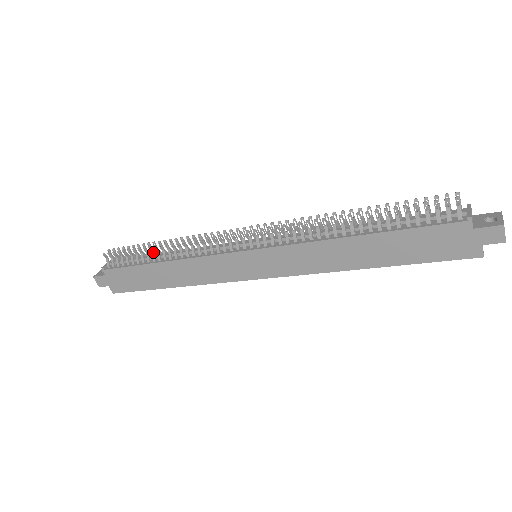
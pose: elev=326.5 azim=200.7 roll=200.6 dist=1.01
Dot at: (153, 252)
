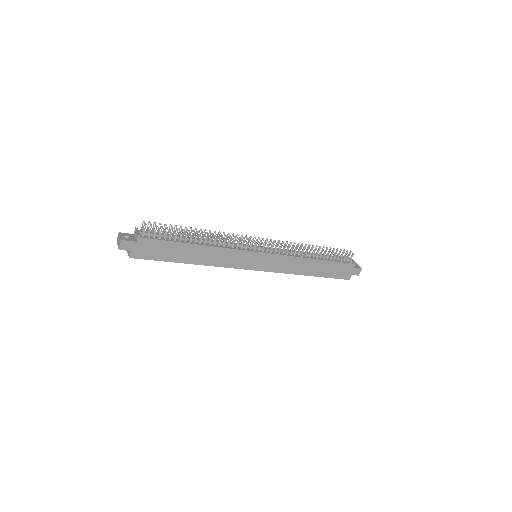
Dot at: occluded
